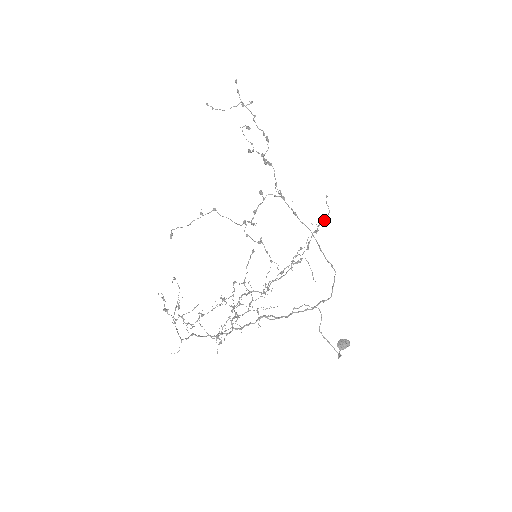
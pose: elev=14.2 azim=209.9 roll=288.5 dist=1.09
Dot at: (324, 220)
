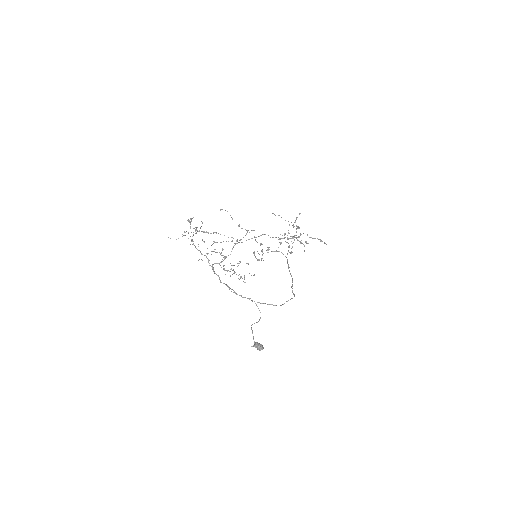
Dot at: (326, 244)
